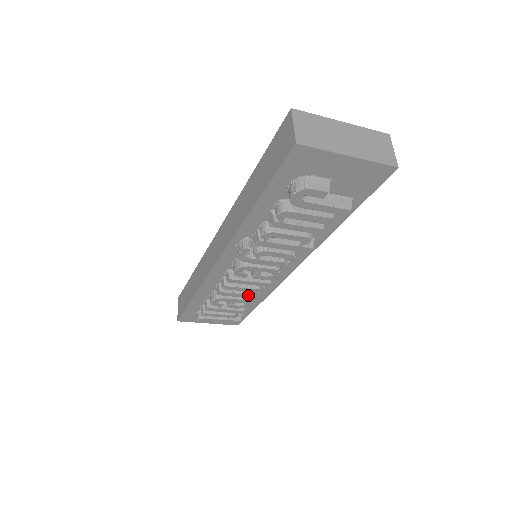
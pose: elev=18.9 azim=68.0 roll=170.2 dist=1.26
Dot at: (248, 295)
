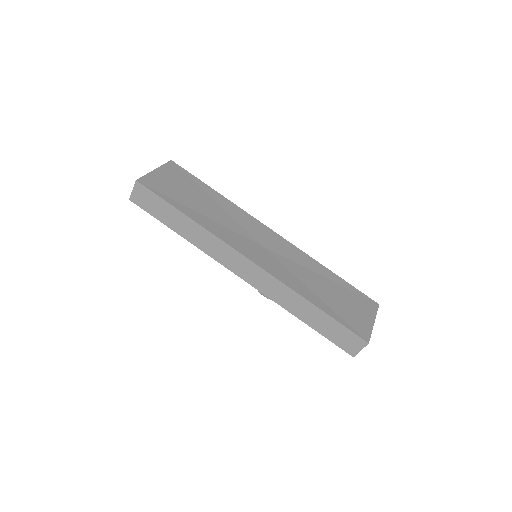
Dot at: occluded
